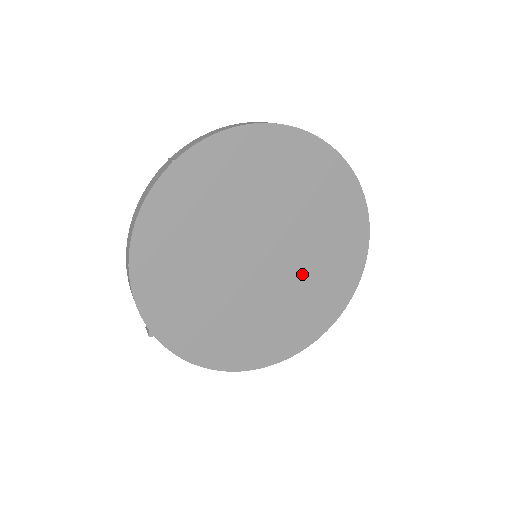
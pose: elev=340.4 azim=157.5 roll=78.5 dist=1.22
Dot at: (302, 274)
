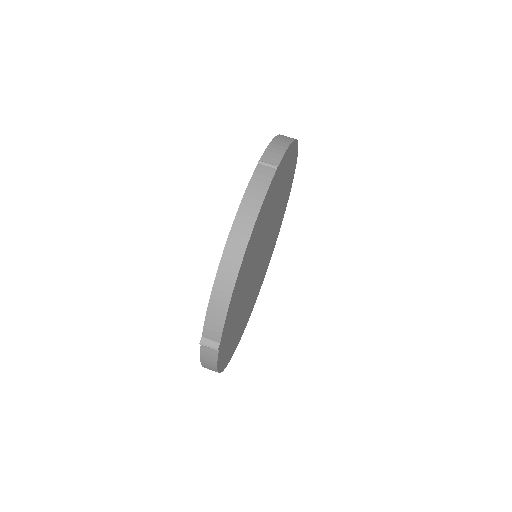
Dot at: occluded
